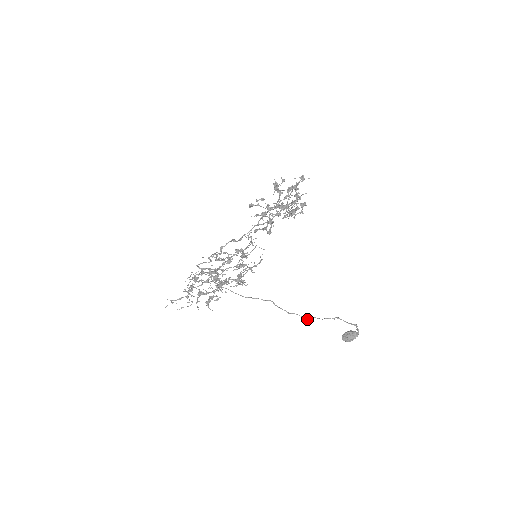
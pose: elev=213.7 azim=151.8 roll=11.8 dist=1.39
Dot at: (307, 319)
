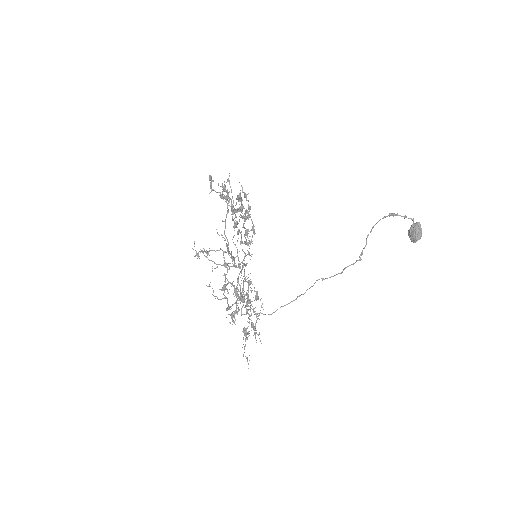
Dot at: (360, 260)
